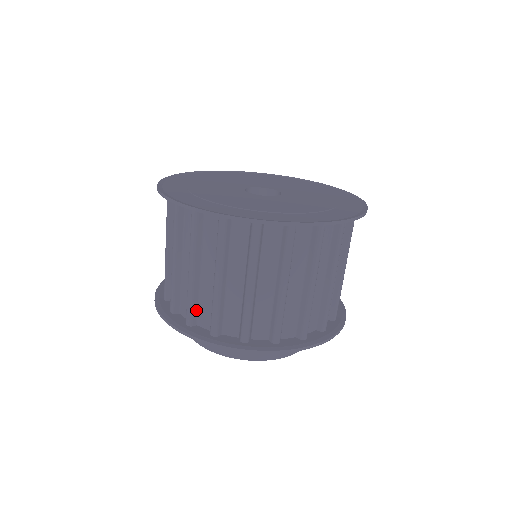
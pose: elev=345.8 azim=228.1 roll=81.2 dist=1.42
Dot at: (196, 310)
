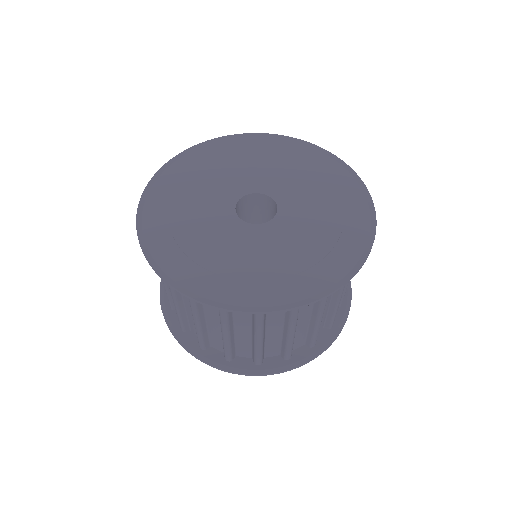
Dot at: occluded
